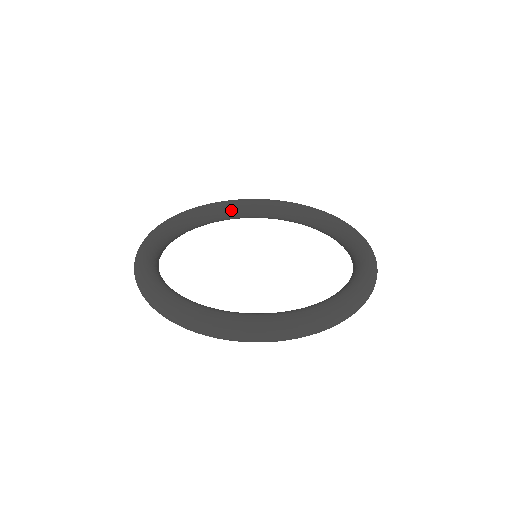
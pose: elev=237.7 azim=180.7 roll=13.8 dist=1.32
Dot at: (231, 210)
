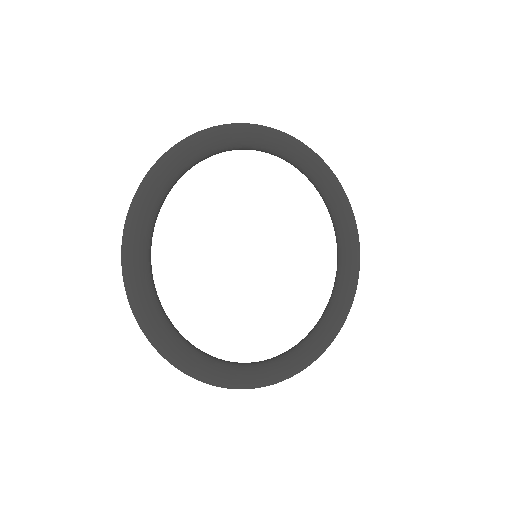
Dot at: (224, 150)
